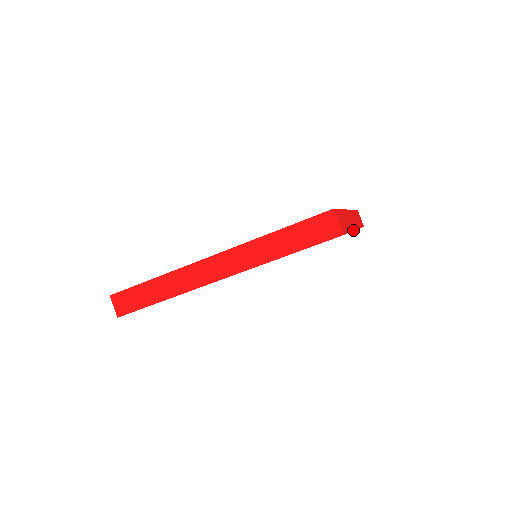
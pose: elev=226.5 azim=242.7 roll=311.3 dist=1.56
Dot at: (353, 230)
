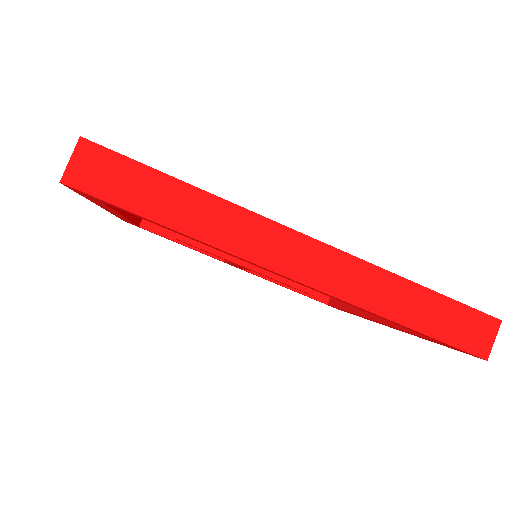
Dot at: occluded
